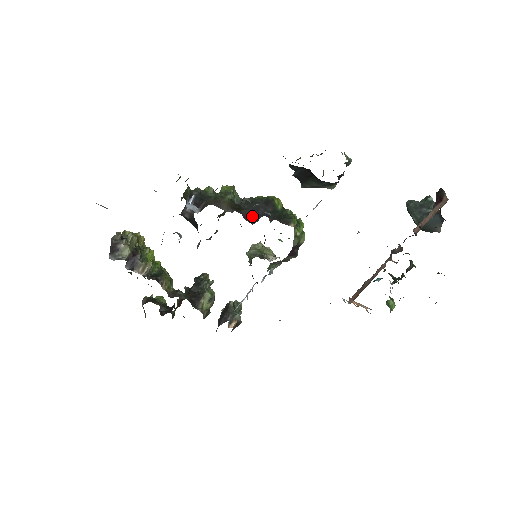
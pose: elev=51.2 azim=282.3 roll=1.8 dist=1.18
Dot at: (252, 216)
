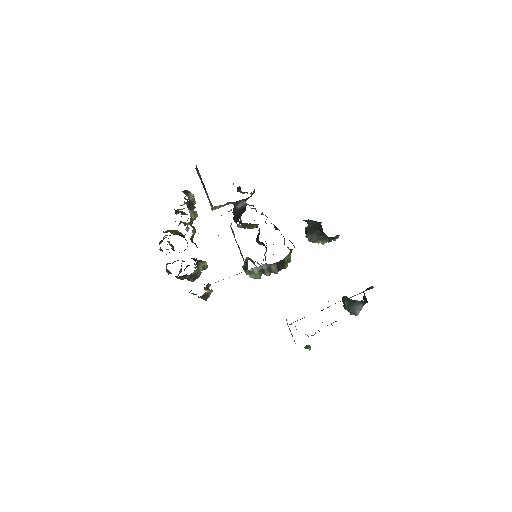
Dot at: (275, 228)
